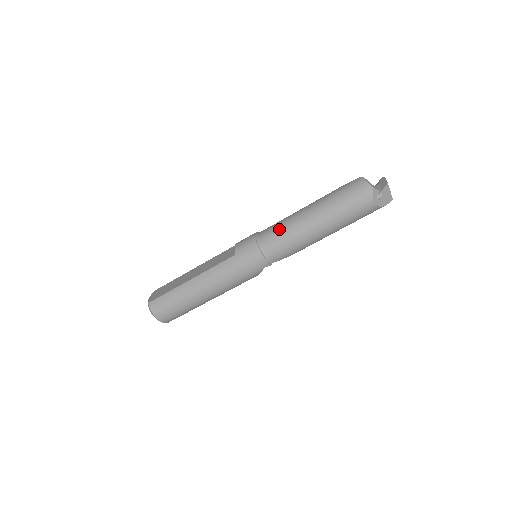
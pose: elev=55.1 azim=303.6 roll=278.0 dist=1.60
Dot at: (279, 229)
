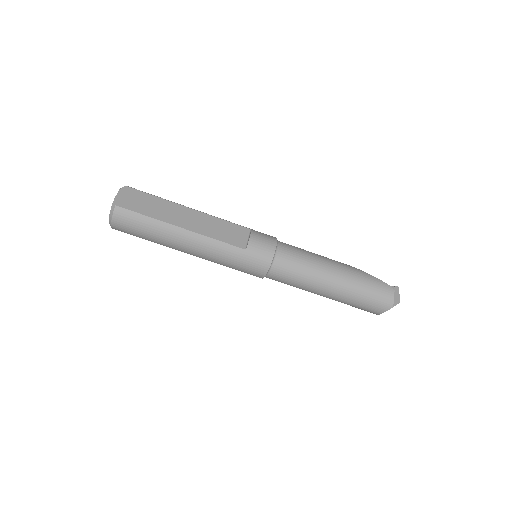
Dot at: (300, 266)
